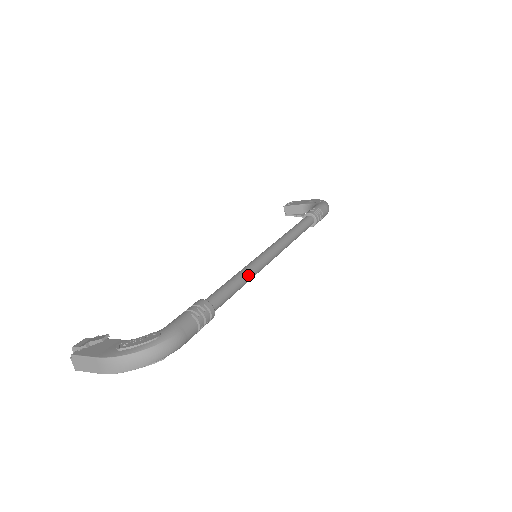
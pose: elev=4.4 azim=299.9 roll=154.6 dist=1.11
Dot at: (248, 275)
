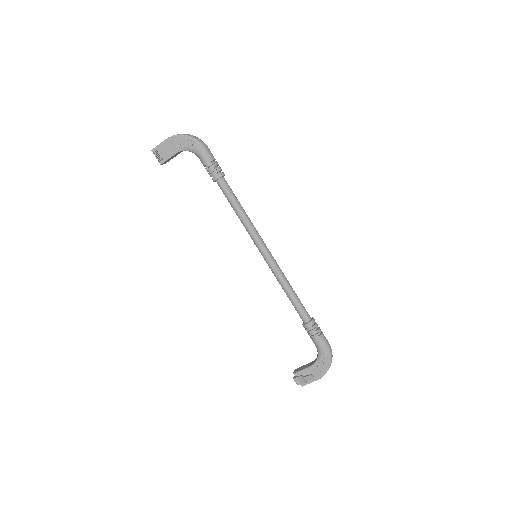
Dot at: occluded
